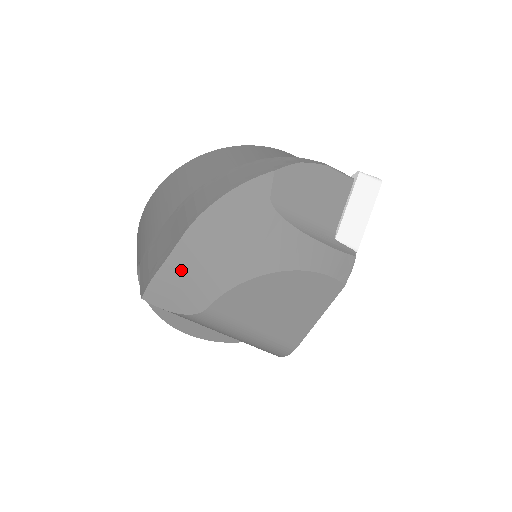
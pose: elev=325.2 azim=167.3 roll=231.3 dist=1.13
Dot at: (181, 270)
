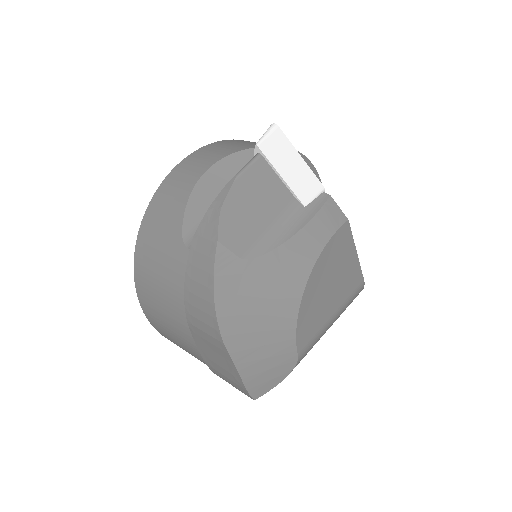
Dot at: (255, 364)
